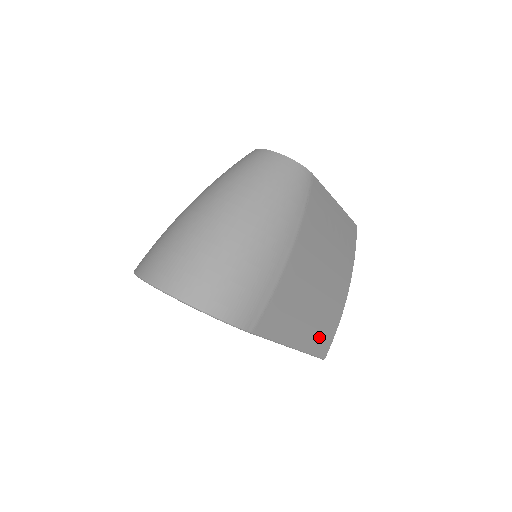
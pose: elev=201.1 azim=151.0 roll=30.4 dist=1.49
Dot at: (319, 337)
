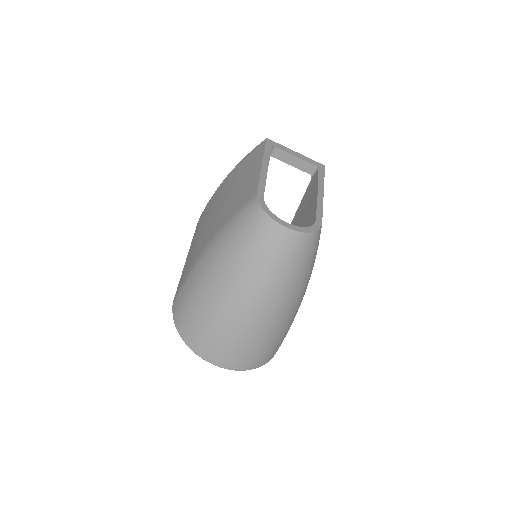
Dot at: occluded
